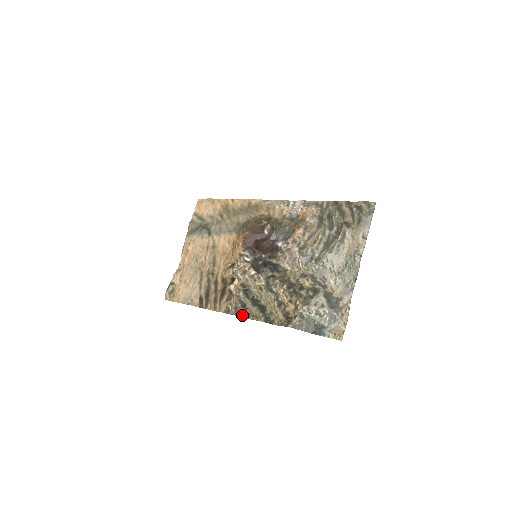
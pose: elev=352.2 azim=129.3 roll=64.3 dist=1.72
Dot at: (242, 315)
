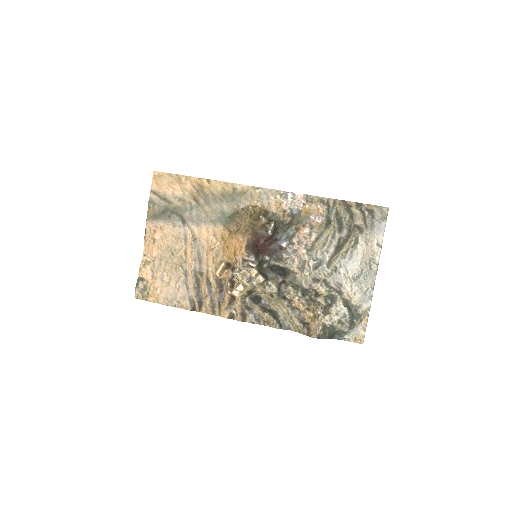
Dot at: (252, 321)
